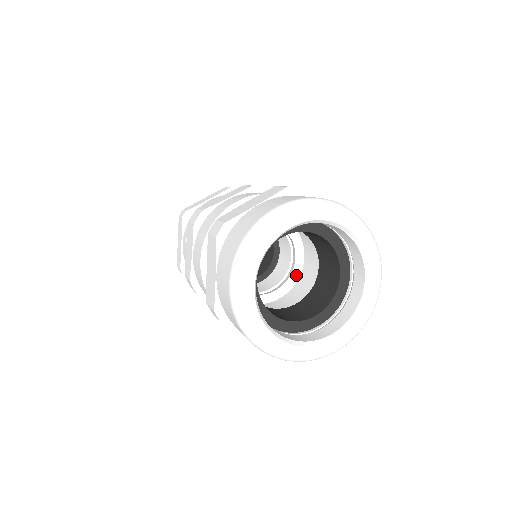
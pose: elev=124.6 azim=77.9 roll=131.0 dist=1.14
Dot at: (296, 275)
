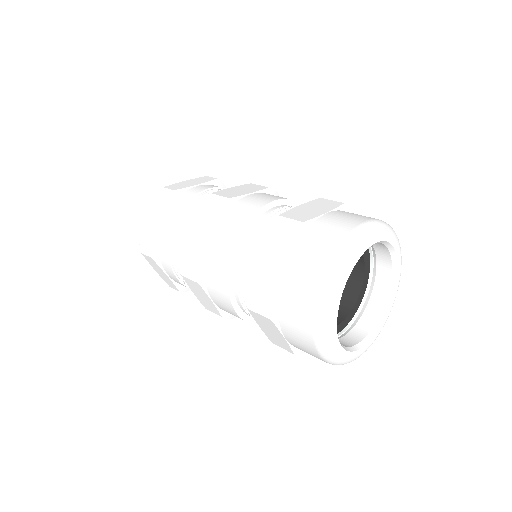
Dot at: occluded
